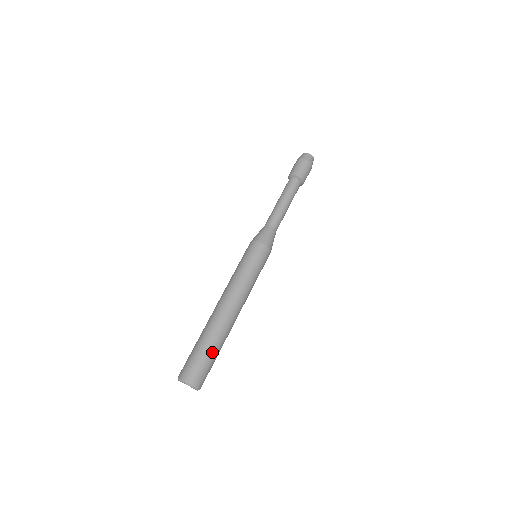
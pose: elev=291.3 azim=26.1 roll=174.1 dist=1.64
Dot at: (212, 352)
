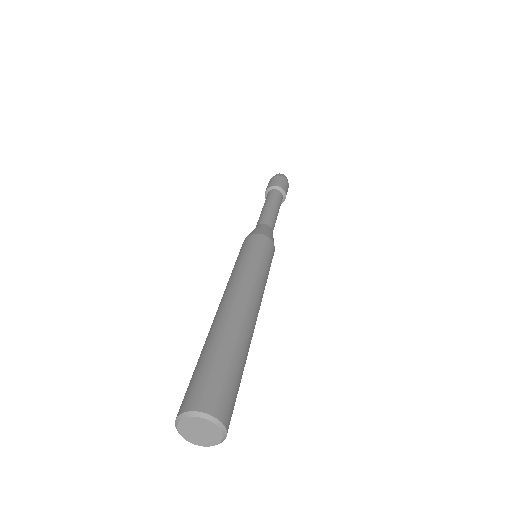
Dot at: (238, 364)
